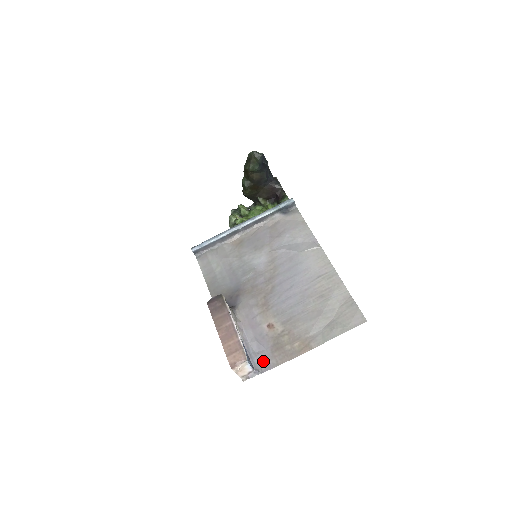
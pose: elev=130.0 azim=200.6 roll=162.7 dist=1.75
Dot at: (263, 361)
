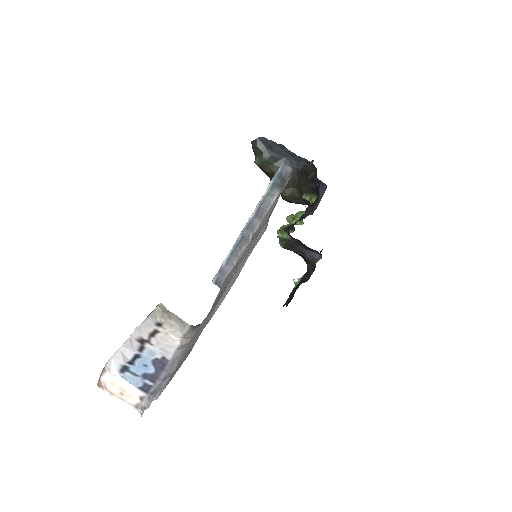
Dot at: (168, 380)
